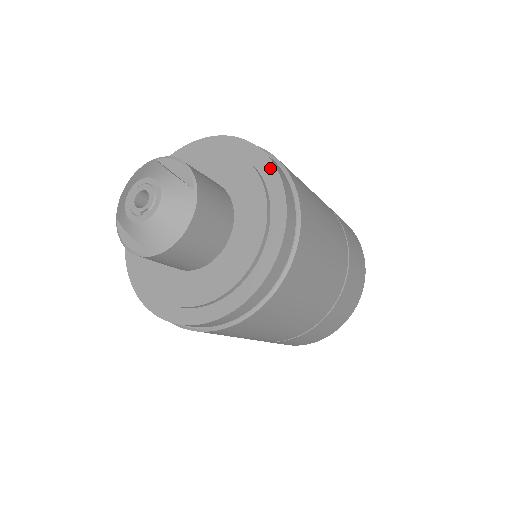
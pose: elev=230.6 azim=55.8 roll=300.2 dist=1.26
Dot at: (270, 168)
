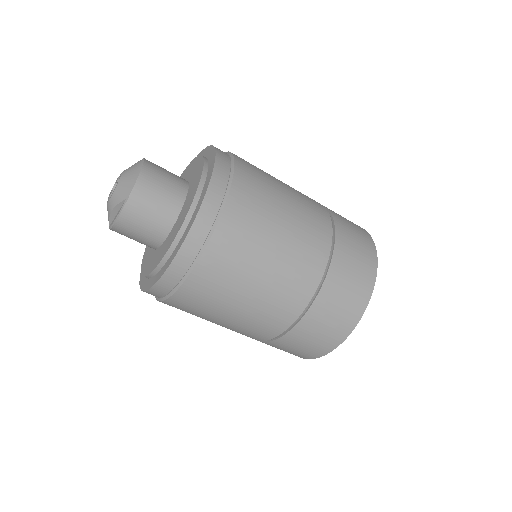
Dot at: occluded
